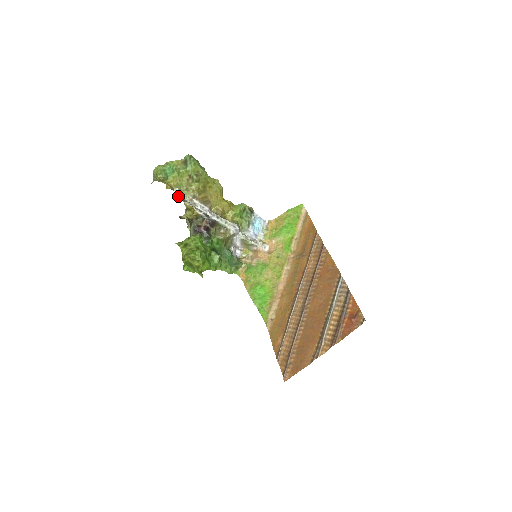
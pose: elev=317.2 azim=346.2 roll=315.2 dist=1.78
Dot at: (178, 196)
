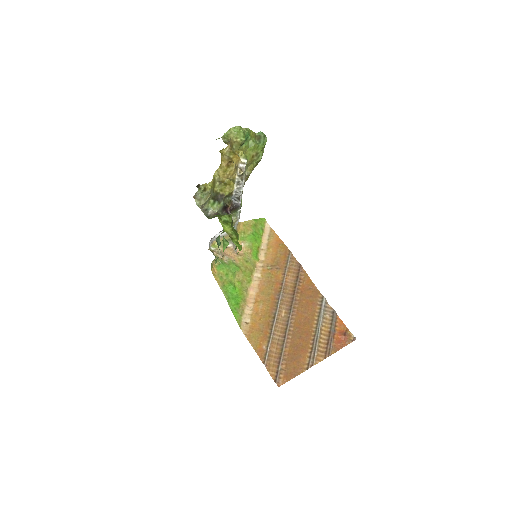
Dot at: (245, 168)
